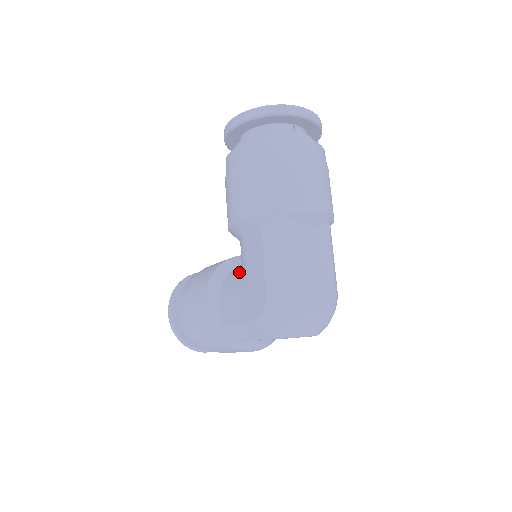
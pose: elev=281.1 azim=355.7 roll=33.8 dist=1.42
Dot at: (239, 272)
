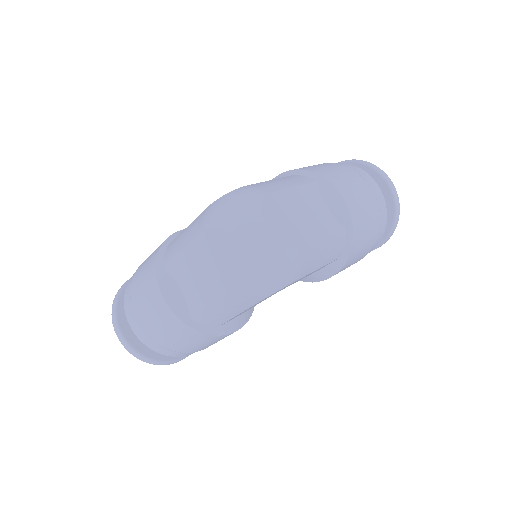
Dot at: occluded
